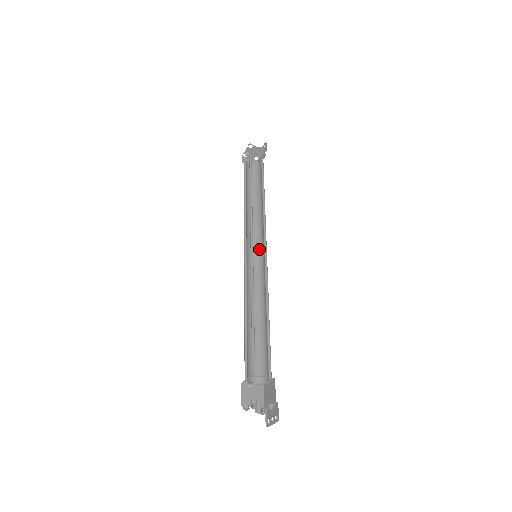
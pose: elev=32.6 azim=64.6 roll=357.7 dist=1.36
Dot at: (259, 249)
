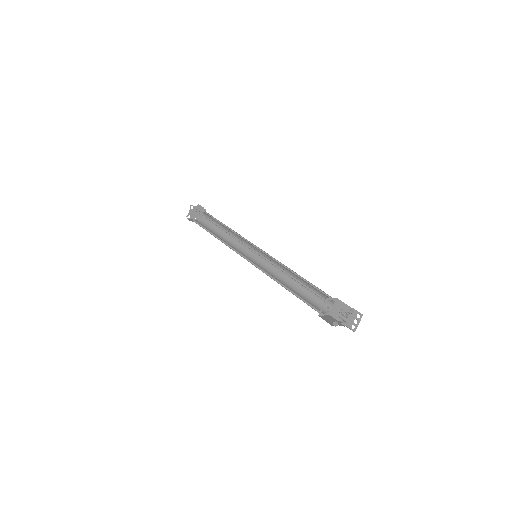
Dot at: (252, 255)
